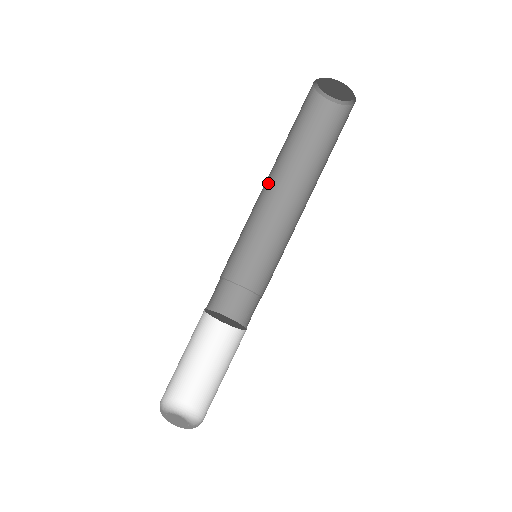
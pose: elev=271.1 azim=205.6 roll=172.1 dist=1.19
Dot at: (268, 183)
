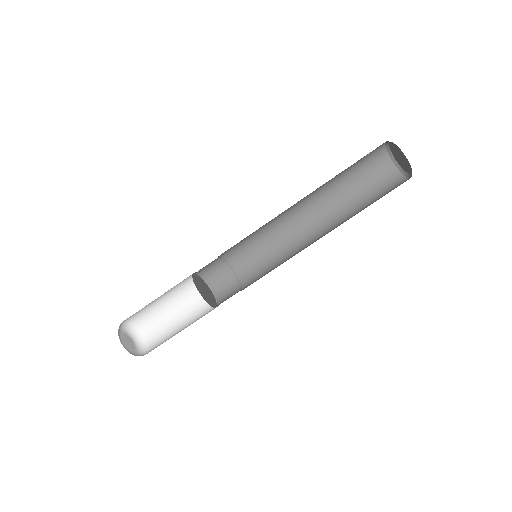
Dot at: (300, 202)
